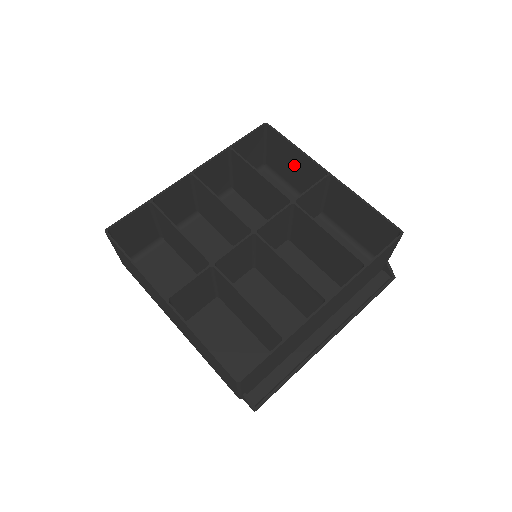
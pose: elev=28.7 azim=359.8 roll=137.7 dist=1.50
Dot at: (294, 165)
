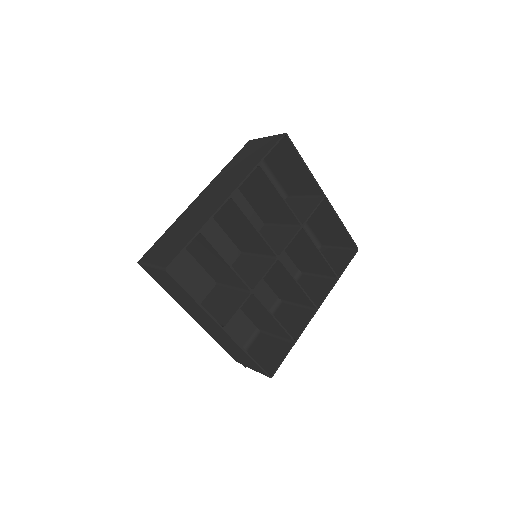
Dot at: (290, 168)
